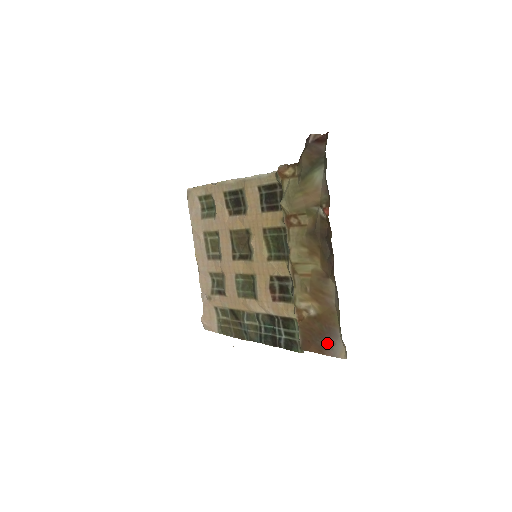
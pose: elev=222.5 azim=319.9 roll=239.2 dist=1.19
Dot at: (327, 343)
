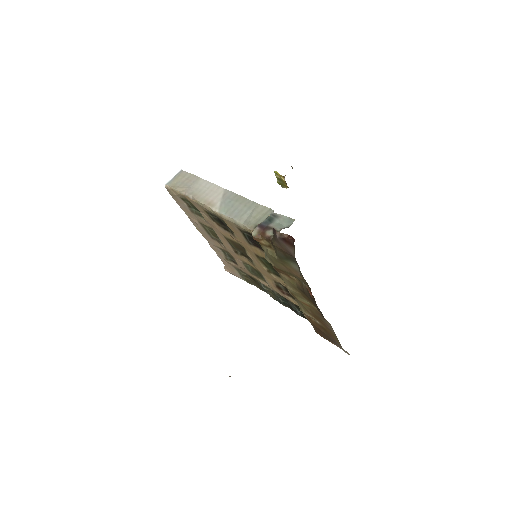
Dot at: (334, 343)
